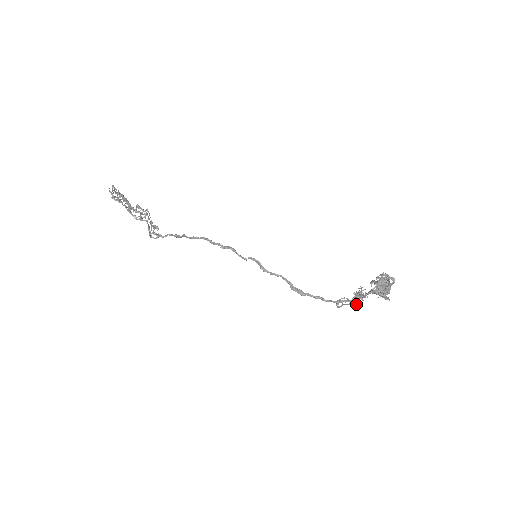
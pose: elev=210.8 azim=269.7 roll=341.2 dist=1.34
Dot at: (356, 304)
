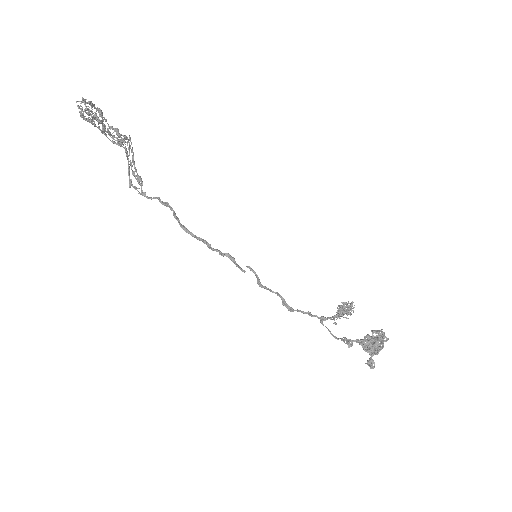
Dot at: occluded
